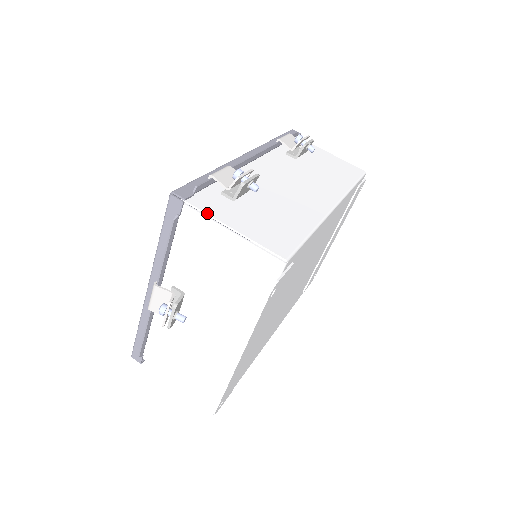
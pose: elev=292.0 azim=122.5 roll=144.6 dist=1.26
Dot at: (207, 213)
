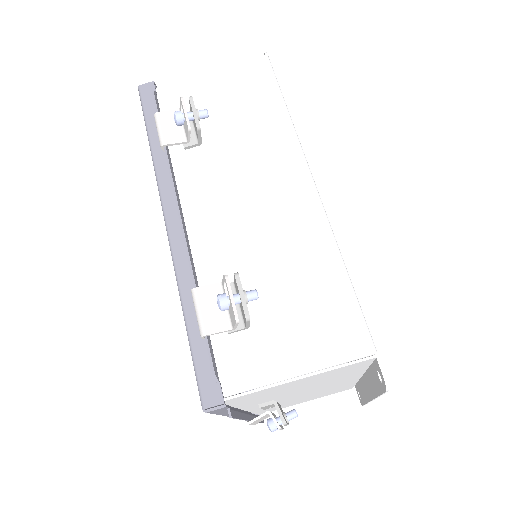
Dot at: (256, 388)
